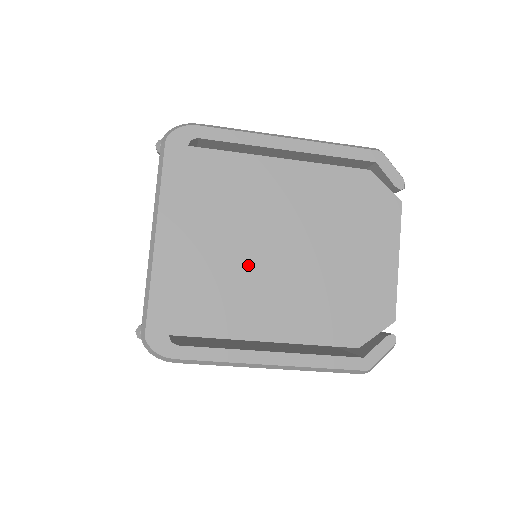
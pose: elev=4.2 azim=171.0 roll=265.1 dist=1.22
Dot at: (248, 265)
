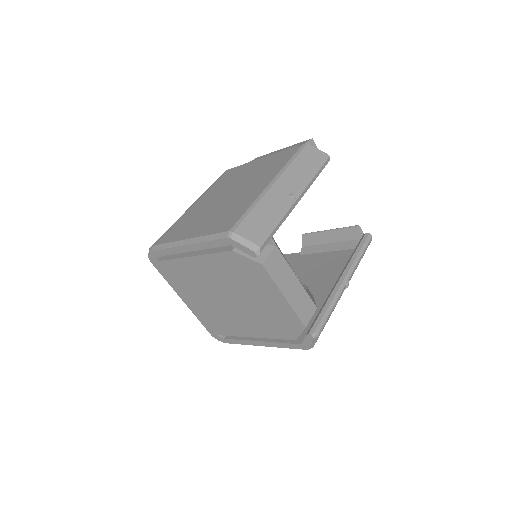
Dot at: (221, 307)
